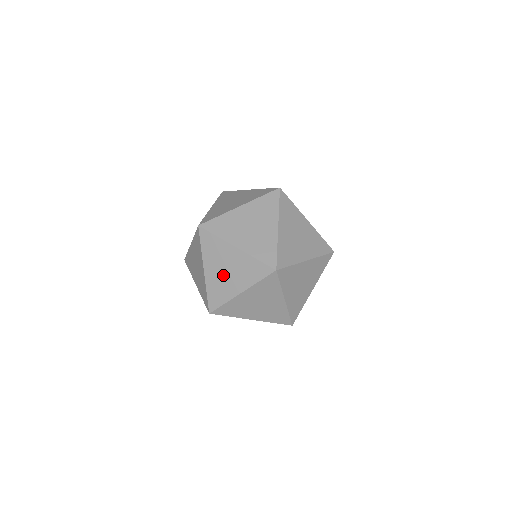
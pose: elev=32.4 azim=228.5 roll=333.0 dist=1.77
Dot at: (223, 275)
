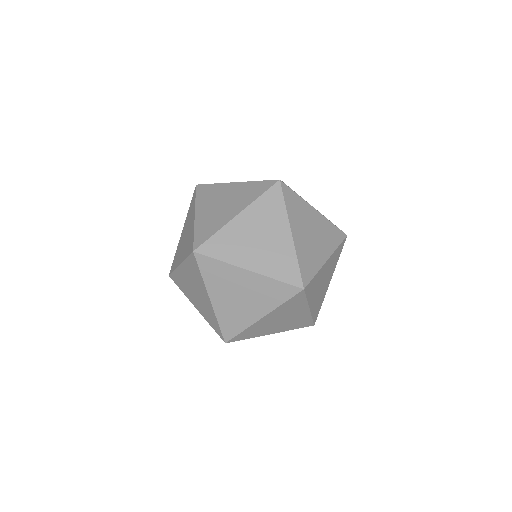
Dot at: occluded
